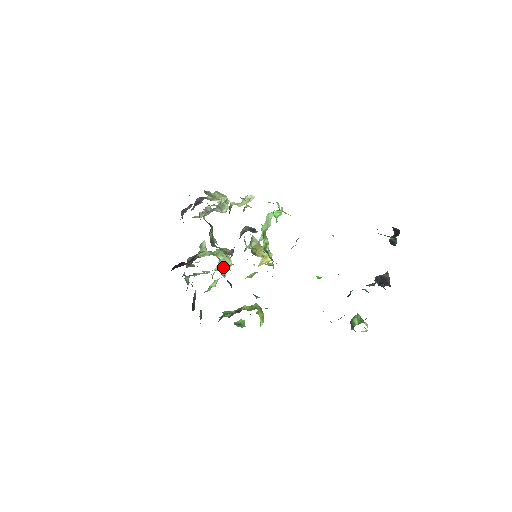
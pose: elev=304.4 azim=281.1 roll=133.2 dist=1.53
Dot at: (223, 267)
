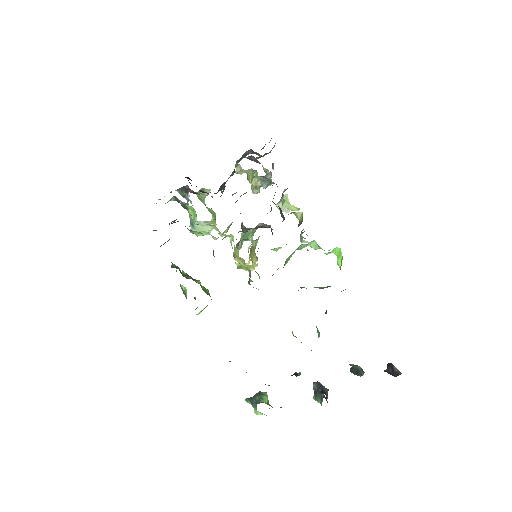
Dot at: (200, 227)
